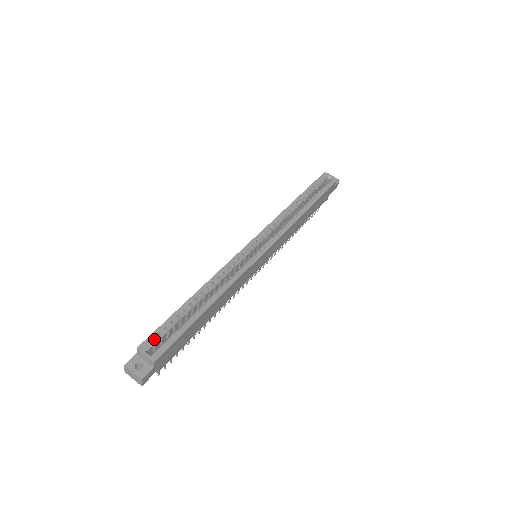
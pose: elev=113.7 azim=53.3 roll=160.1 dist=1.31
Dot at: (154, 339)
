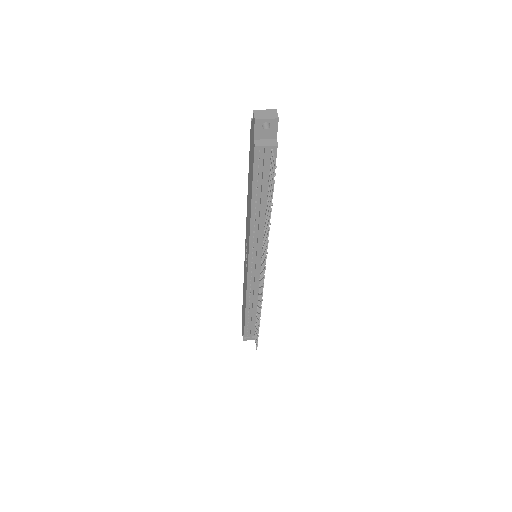
Dot at: occluded
